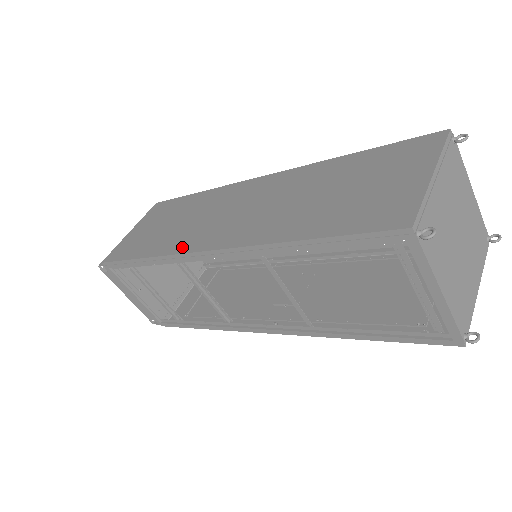
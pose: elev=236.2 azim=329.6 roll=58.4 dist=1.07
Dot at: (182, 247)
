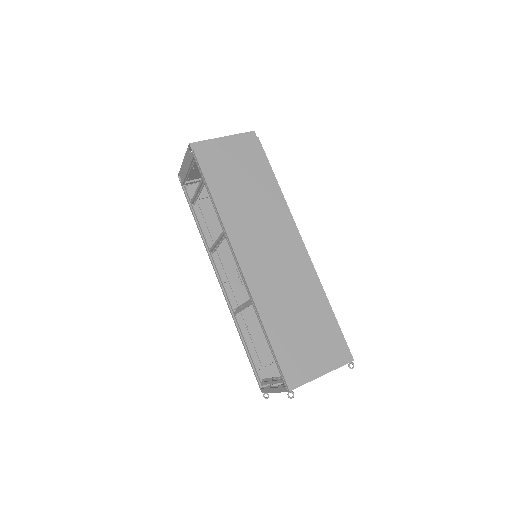
Dot at: (234, 235)
